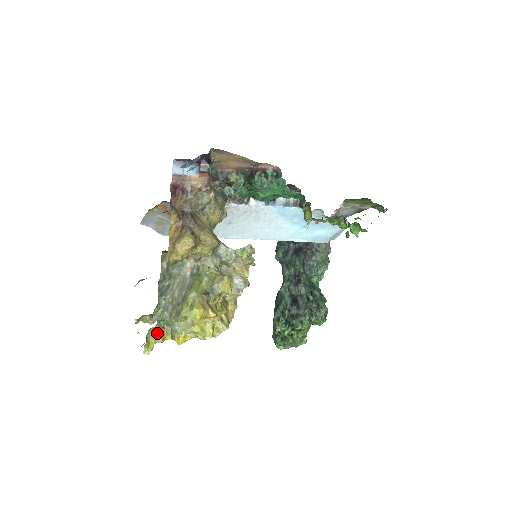
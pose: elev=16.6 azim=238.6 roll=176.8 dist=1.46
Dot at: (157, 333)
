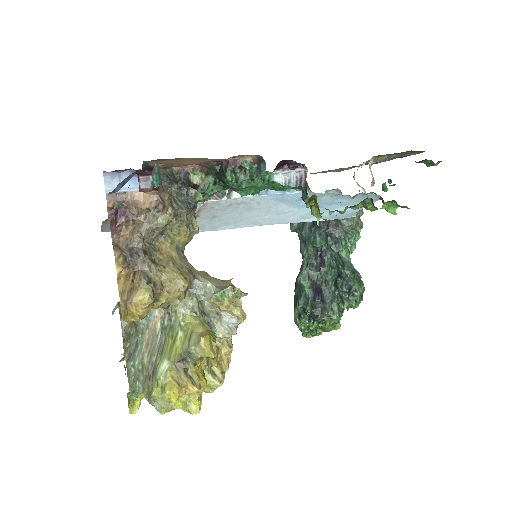
Dot at: occluded
